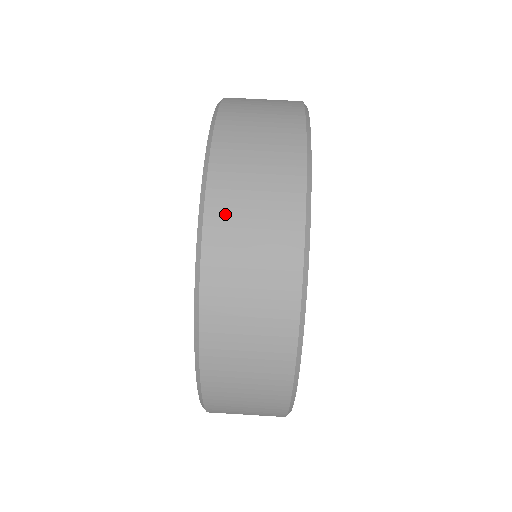
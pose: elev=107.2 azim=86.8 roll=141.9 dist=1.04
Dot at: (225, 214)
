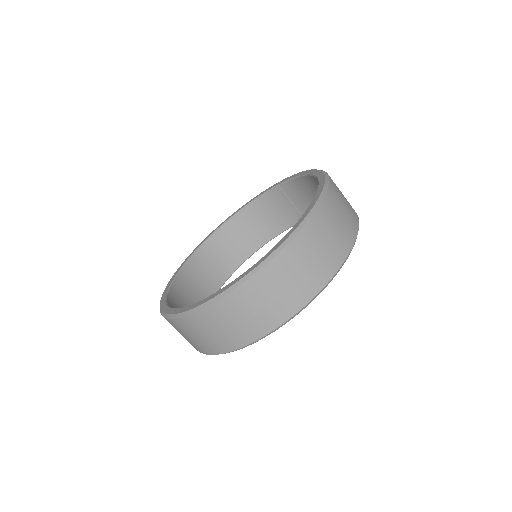
Dot at: (265, 281)
